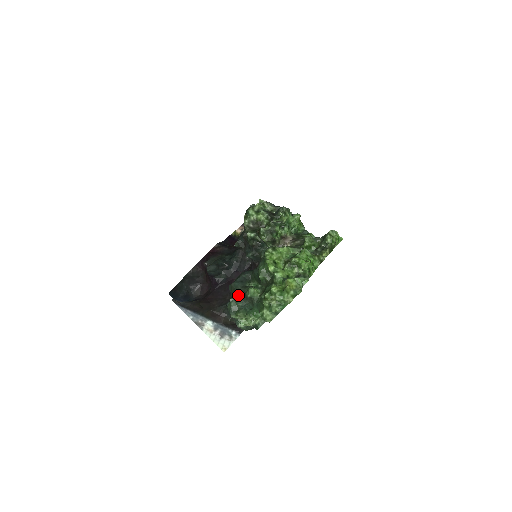
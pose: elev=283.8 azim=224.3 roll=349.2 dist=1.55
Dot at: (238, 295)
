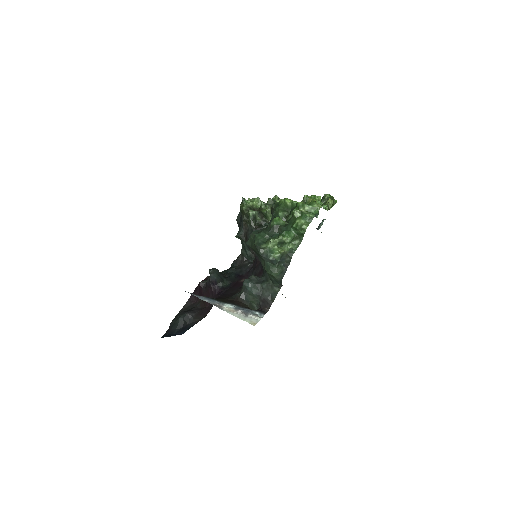
Dot at: (262, 231)
